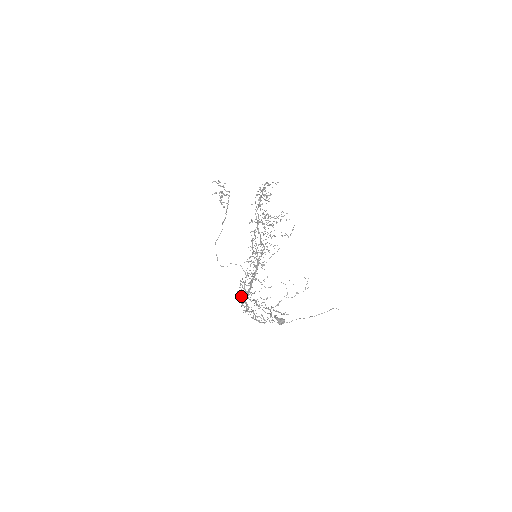
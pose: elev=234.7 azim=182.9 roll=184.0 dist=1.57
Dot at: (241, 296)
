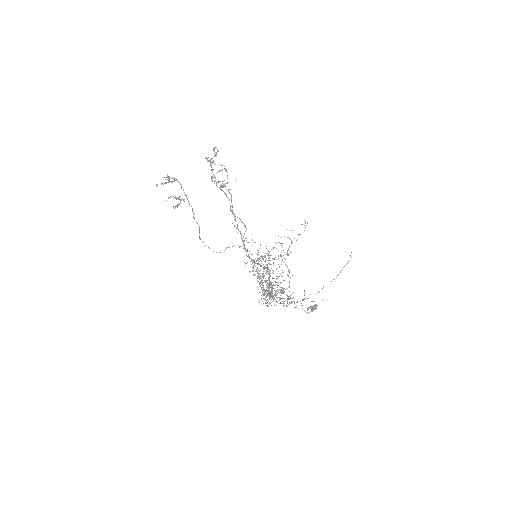
Dot at: (262, 292)
